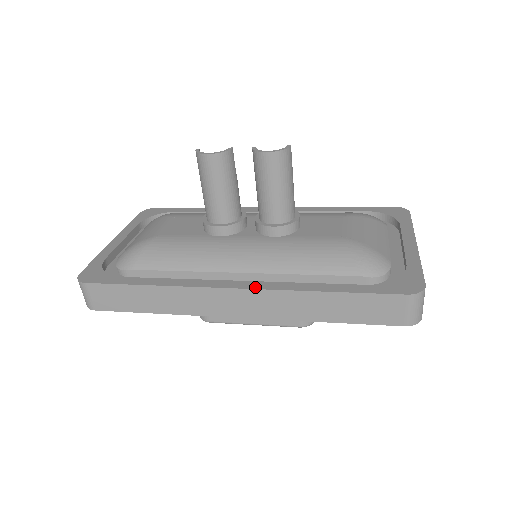
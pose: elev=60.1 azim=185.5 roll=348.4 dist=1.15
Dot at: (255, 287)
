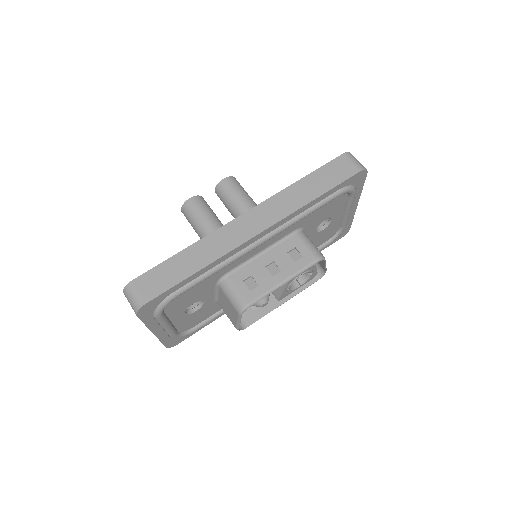
Dot at: (257, 206)
